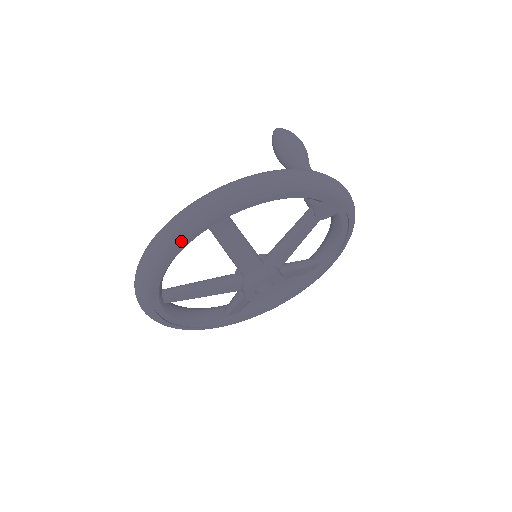
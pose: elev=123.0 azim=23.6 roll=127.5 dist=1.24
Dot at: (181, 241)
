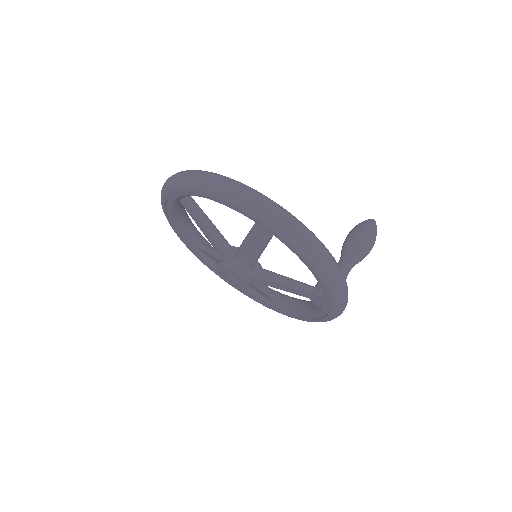
Dot at: (235, 205)
